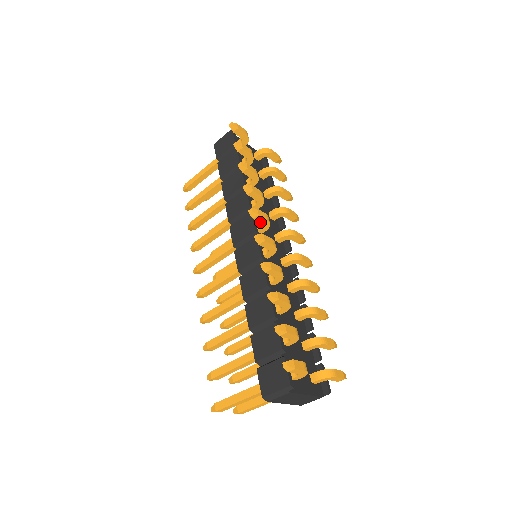
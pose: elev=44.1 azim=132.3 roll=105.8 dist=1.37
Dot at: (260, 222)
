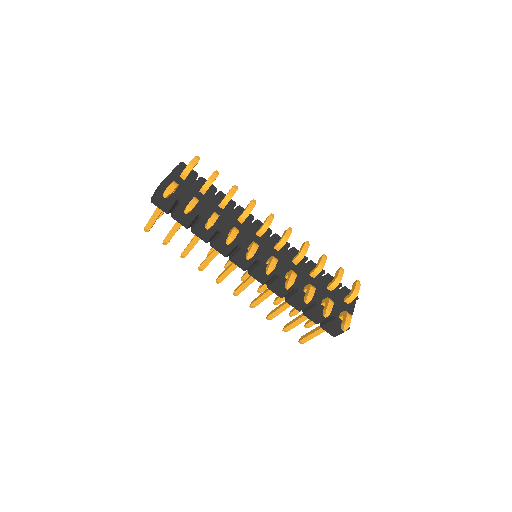
Dot at: occluded
